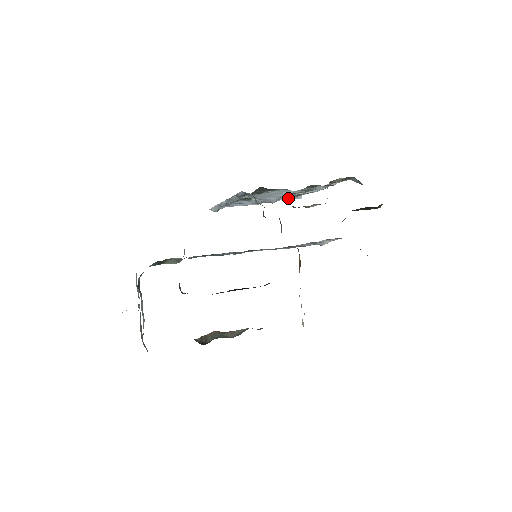
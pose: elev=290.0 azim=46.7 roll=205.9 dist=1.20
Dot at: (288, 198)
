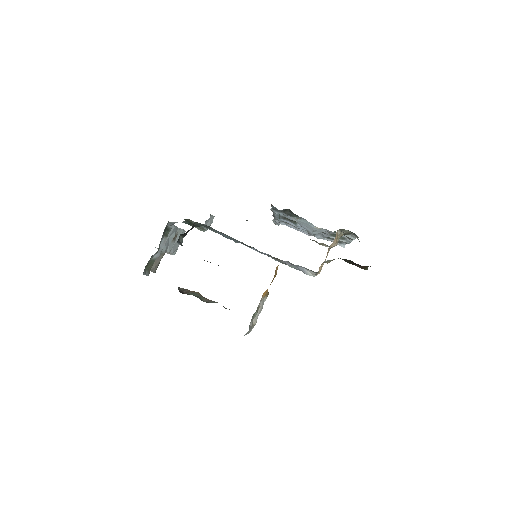
Dot at: (331, 241)
